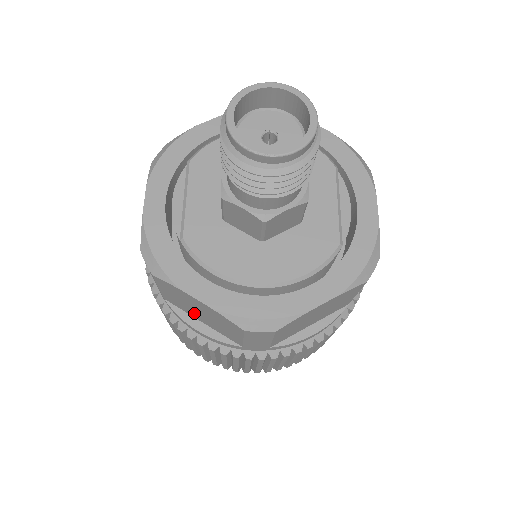
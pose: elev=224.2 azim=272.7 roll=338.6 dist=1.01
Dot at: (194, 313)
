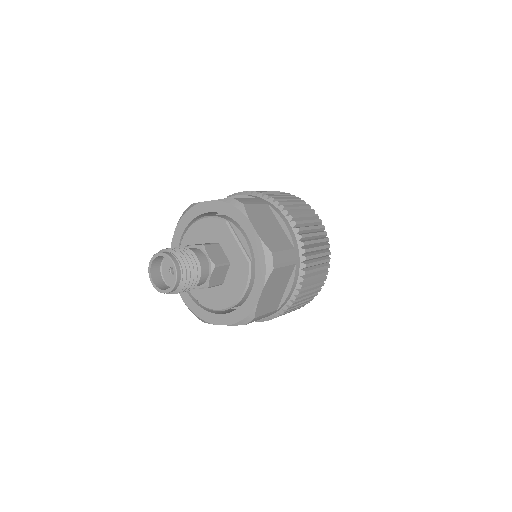
Dot at: occluded
